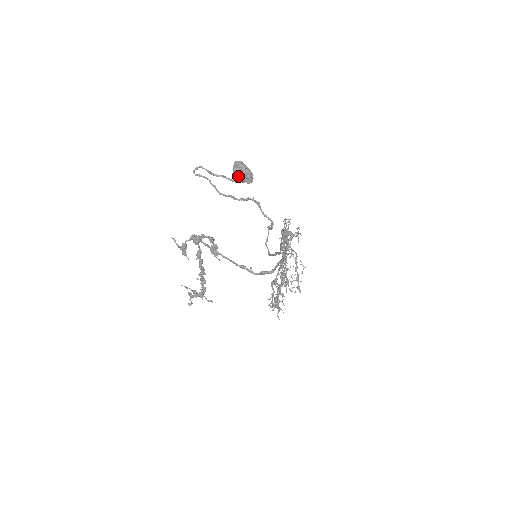
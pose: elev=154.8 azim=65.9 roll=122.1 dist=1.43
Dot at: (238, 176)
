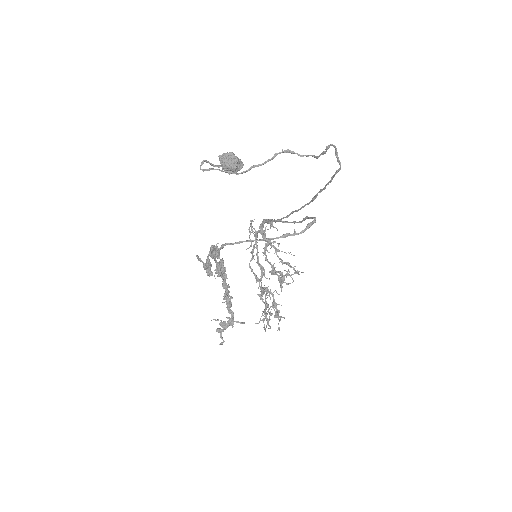
Dot at: (232, 164)
